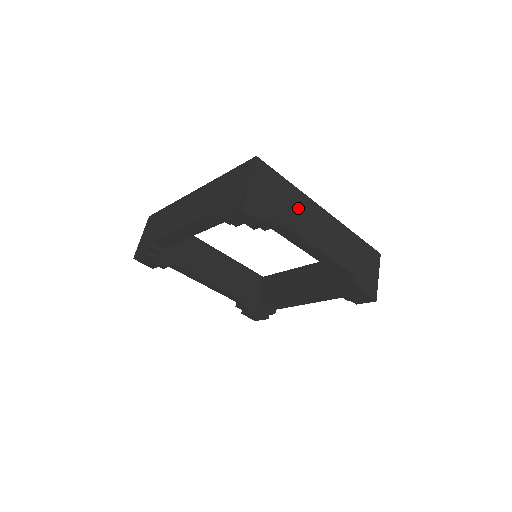
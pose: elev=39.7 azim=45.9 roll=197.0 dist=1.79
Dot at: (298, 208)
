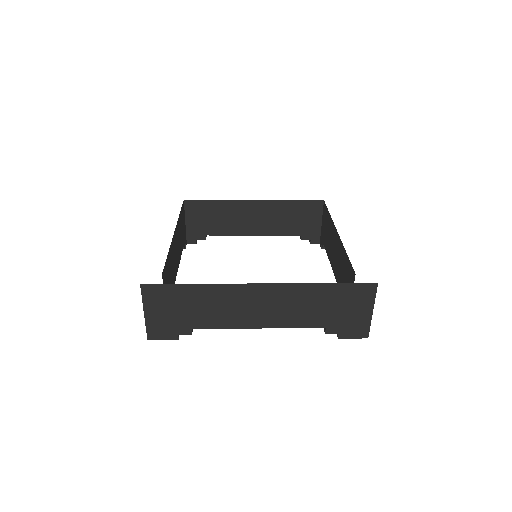
Dot at: (215, 303)
